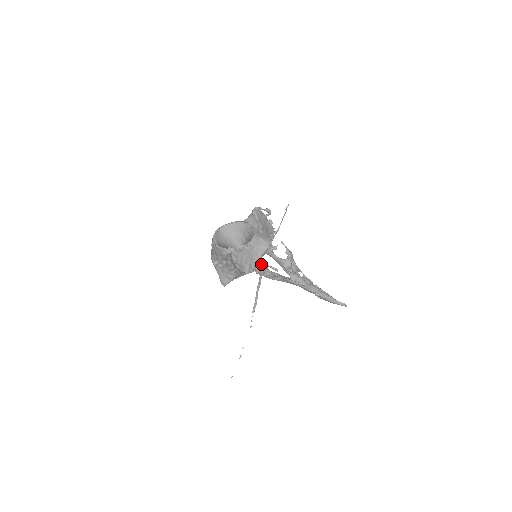
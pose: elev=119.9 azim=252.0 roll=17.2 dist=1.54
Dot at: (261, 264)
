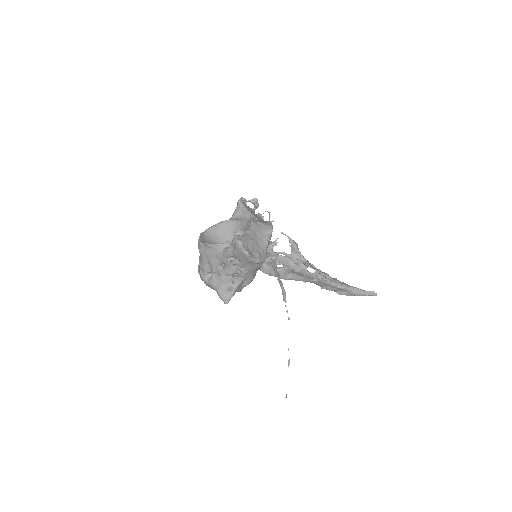
Dot at: (269, 254)
